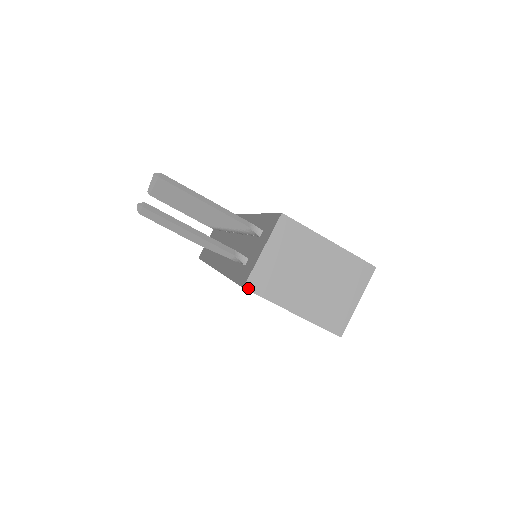
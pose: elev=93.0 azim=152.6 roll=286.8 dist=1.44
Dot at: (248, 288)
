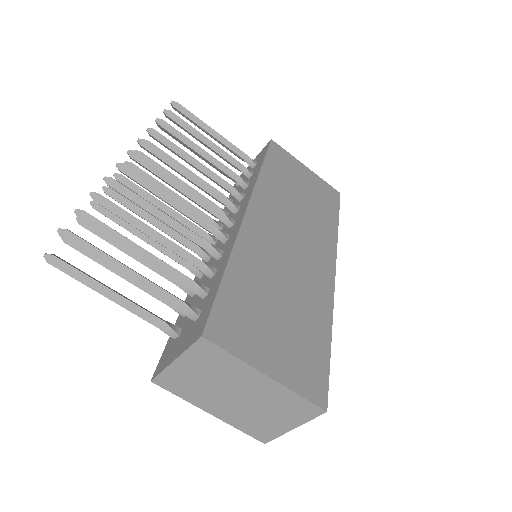
Dot at: (157, 383)
